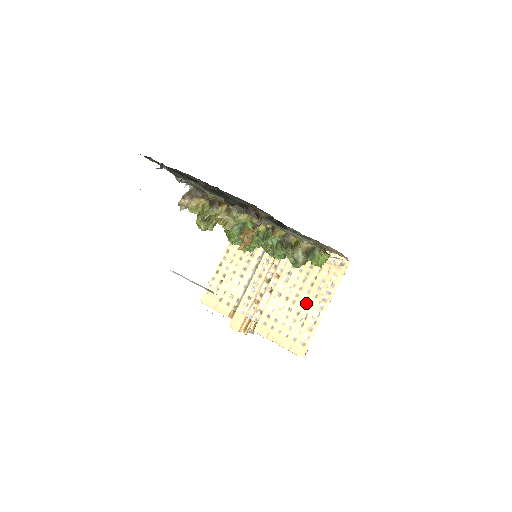
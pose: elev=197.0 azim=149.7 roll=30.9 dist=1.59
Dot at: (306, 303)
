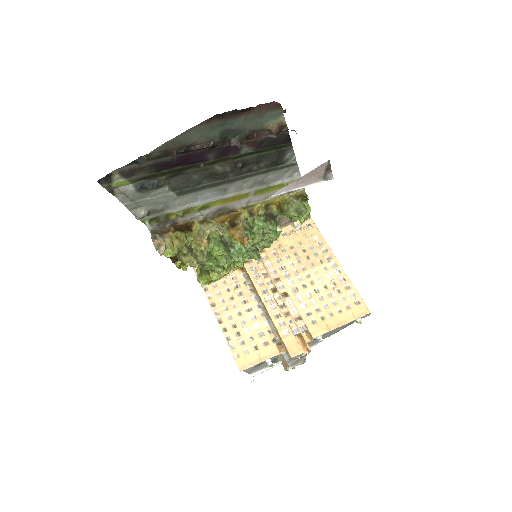
Dot at: (321, 274)
